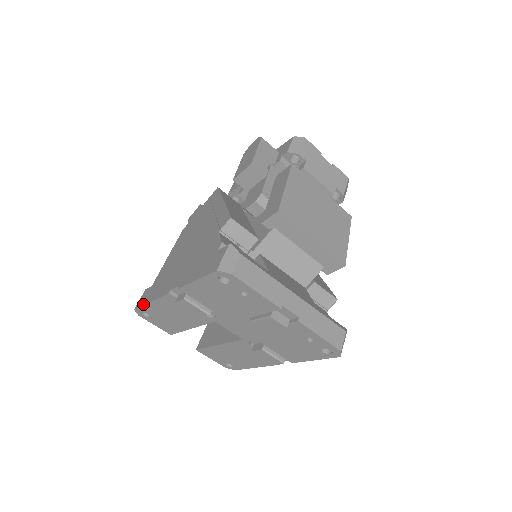
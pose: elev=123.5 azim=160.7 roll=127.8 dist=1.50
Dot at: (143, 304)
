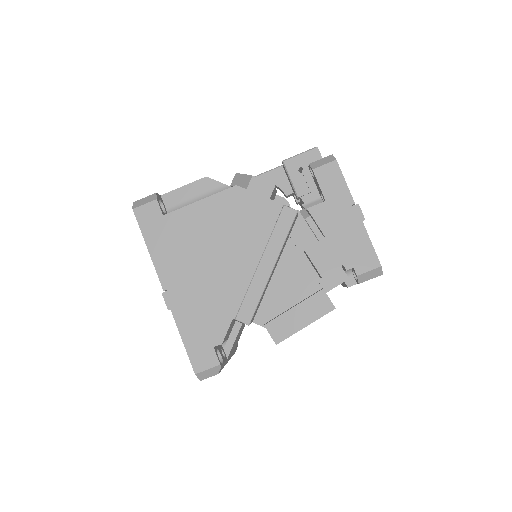
Dot at: (142, 231)
